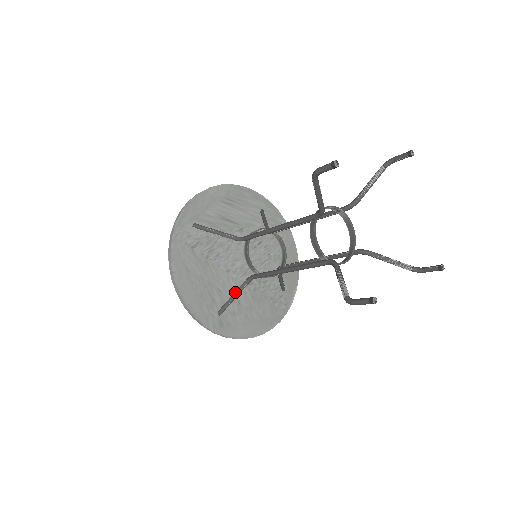
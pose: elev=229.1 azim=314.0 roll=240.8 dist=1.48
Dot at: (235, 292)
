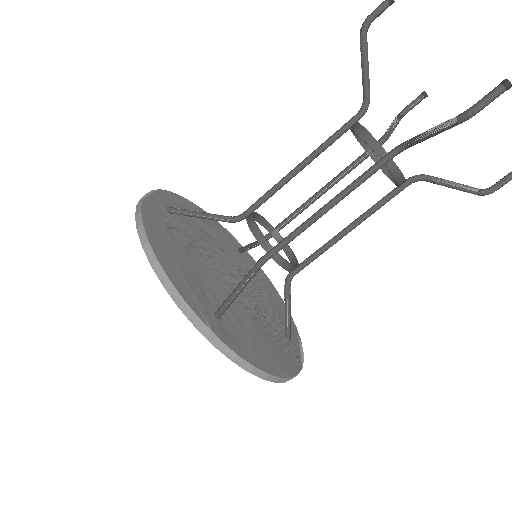
Dot at: (240, 282)
